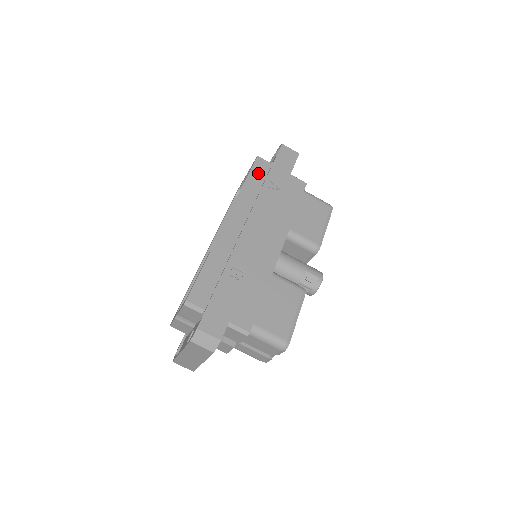
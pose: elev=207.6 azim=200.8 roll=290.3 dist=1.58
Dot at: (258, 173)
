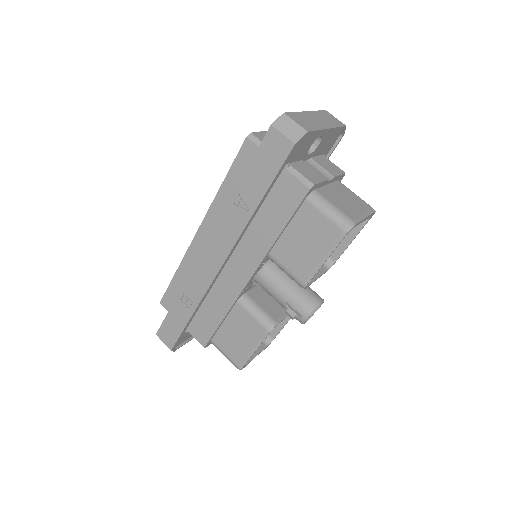
Dot at: (242, 168)
